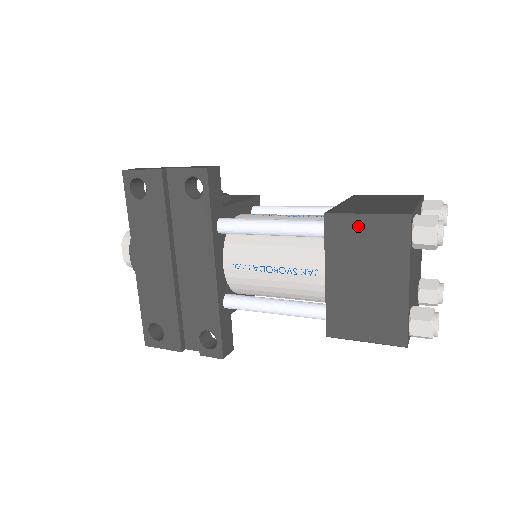
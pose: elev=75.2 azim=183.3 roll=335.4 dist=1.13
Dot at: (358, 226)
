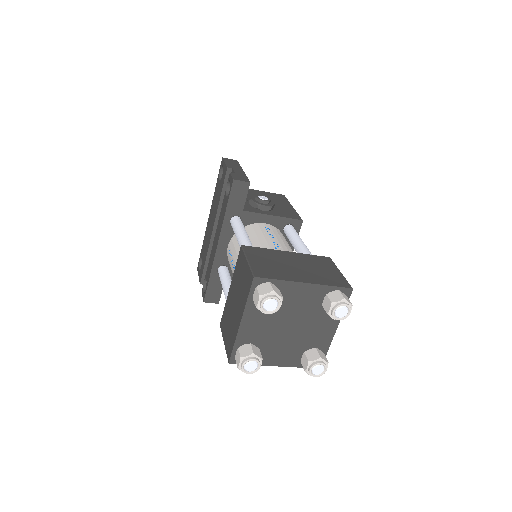
Dot at: (244, 265)
